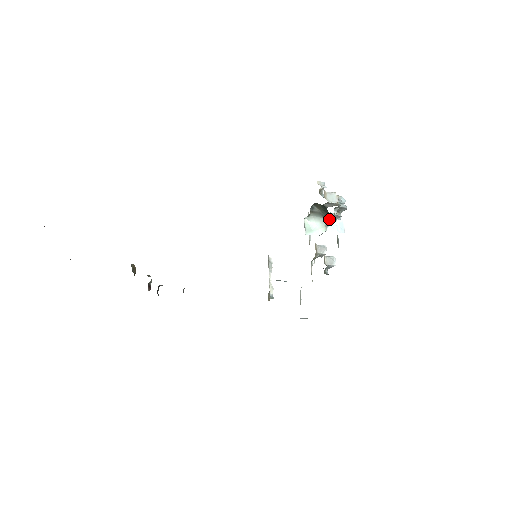
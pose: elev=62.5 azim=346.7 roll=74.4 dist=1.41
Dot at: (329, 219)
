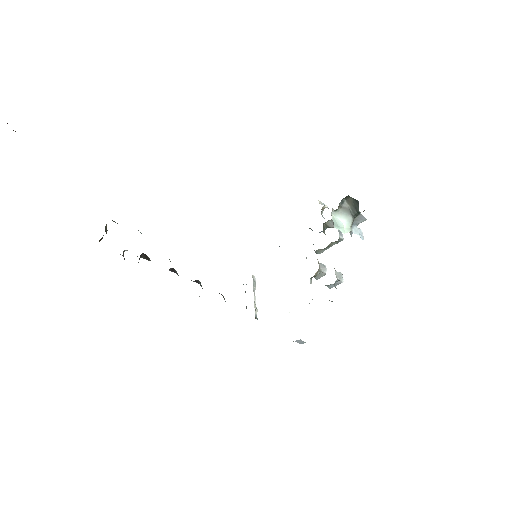
Dot at: occluded
